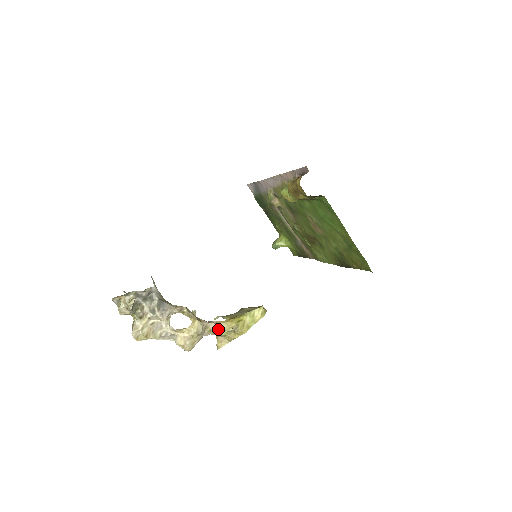
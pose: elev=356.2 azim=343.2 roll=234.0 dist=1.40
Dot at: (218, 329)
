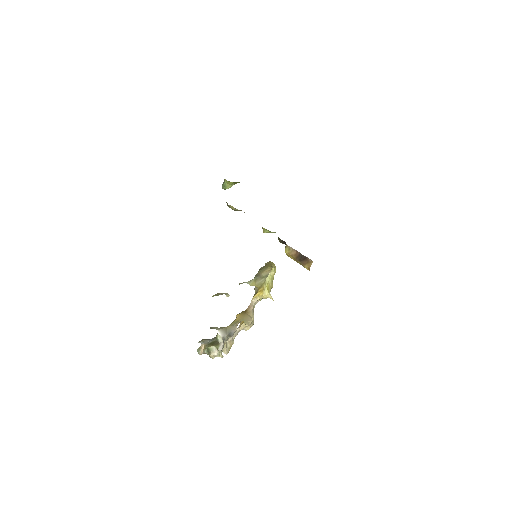
Dot at: occluded
